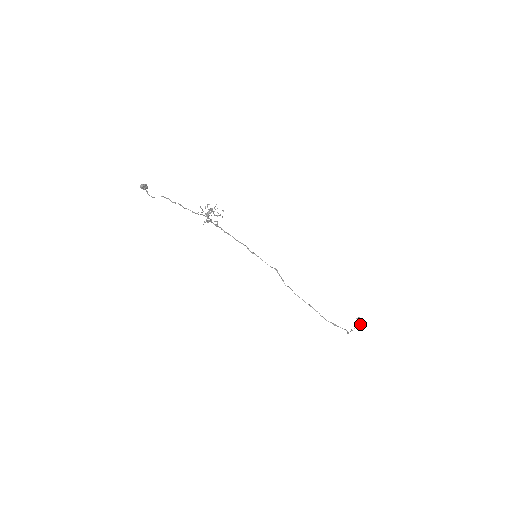
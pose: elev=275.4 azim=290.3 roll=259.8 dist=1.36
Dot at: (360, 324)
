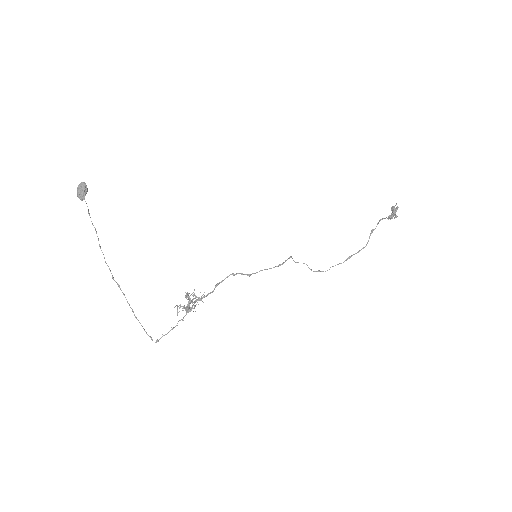
Dot at: occluded
